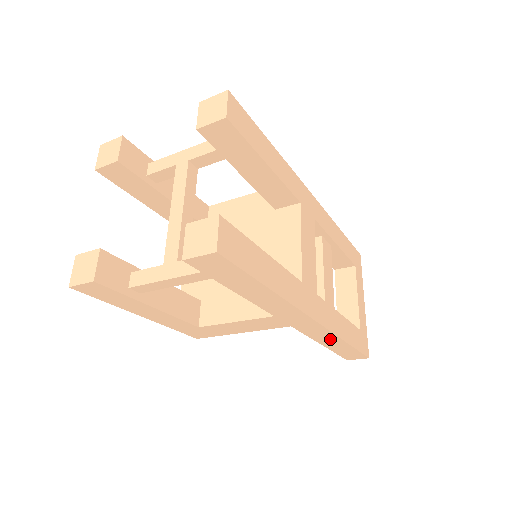
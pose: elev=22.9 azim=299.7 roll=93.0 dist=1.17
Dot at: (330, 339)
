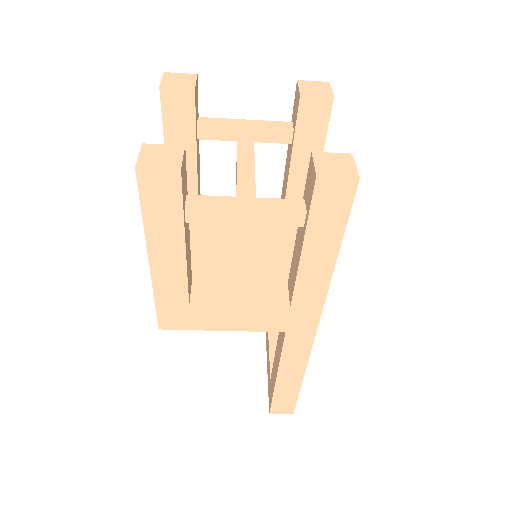
Dot at: (295, 367)
